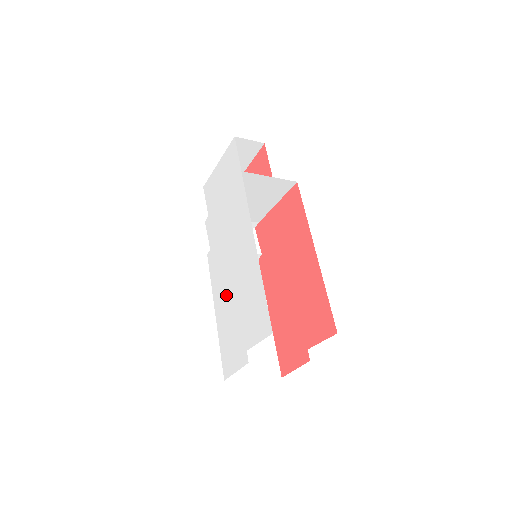
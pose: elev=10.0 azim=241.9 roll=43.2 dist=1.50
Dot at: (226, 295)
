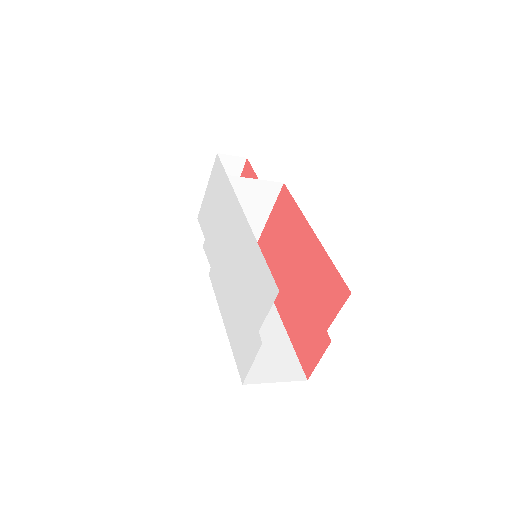
Dot at: (231, 296)
